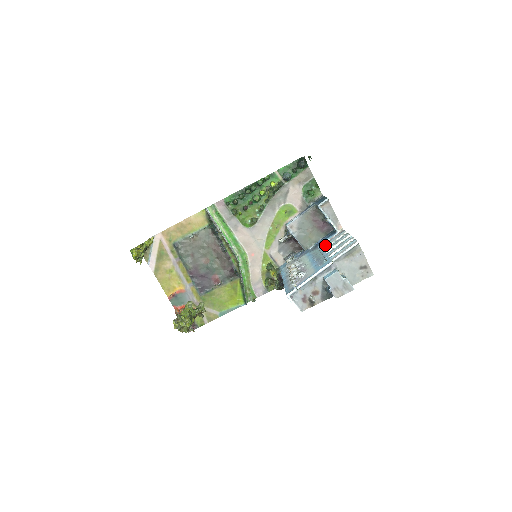
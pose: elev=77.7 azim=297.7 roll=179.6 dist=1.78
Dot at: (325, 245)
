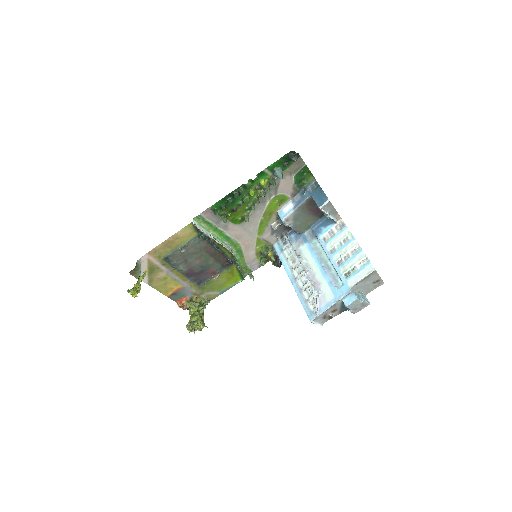
Dot at: (328, 243)
